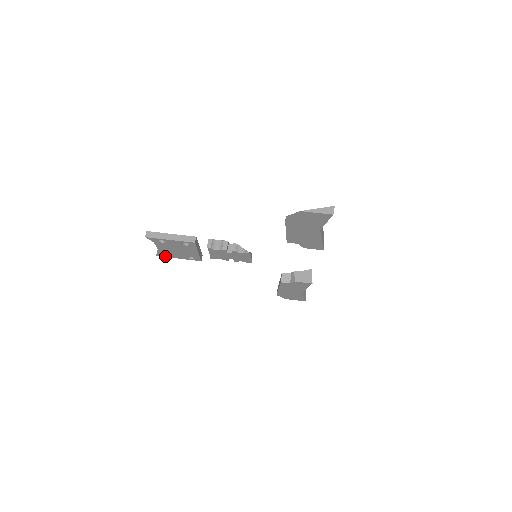
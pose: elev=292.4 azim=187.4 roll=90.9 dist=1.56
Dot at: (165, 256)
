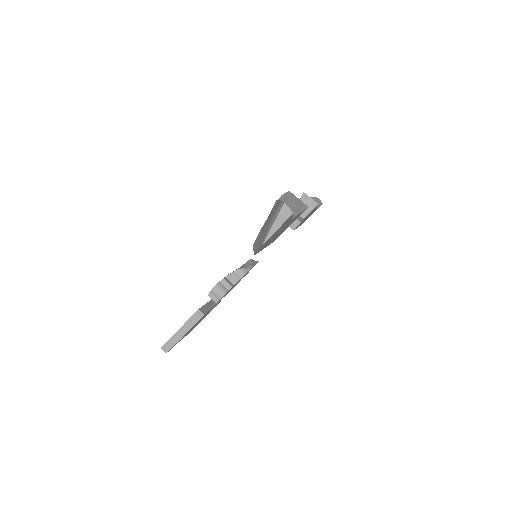
Dot at: occluded
